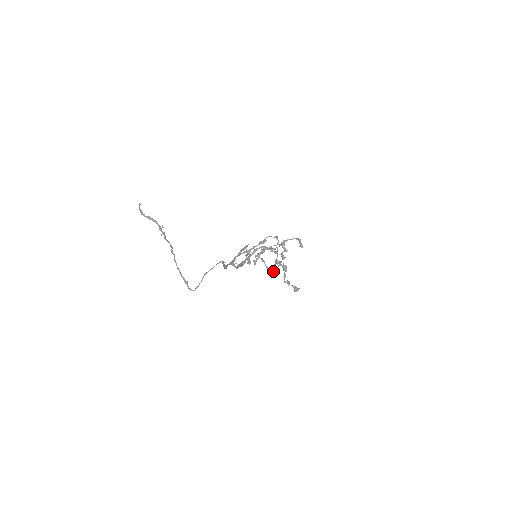
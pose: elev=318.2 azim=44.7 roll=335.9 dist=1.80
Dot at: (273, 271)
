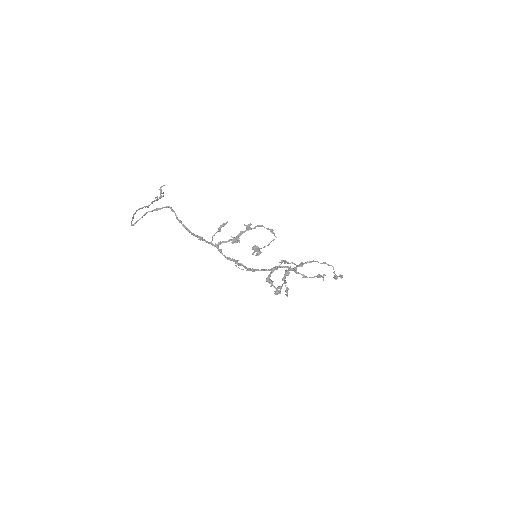
Dot at: (280, 286)
